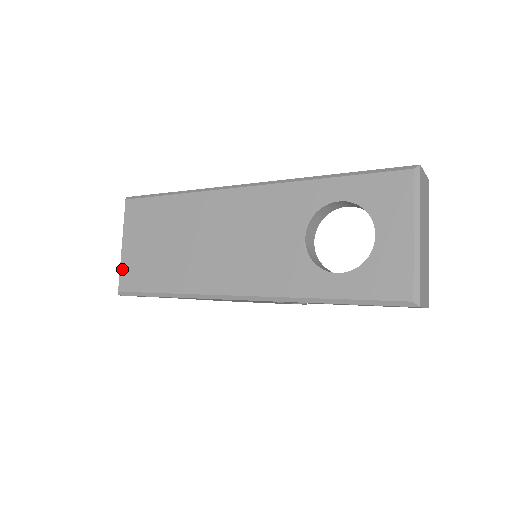
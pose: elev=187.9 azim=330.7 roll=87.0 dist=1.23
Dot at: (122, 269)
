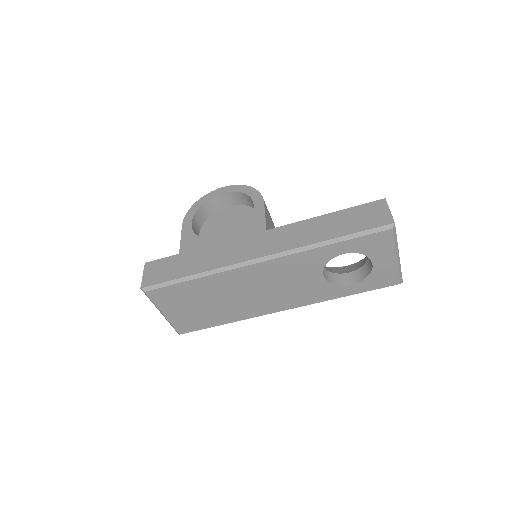
Dot at: (174, 325)
